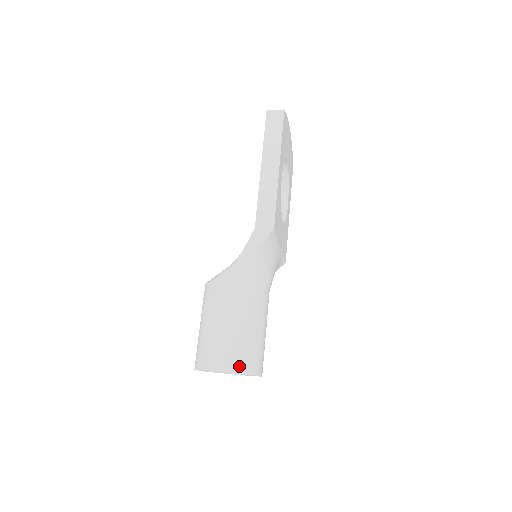
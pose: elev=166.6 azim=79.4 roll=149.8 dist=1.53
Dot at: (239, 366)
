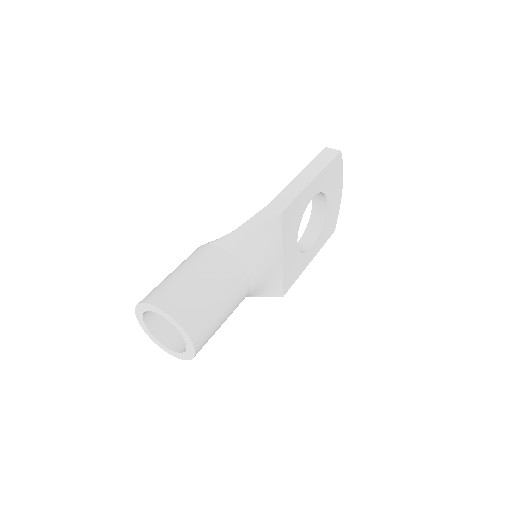
Dot at: (177, 312)
